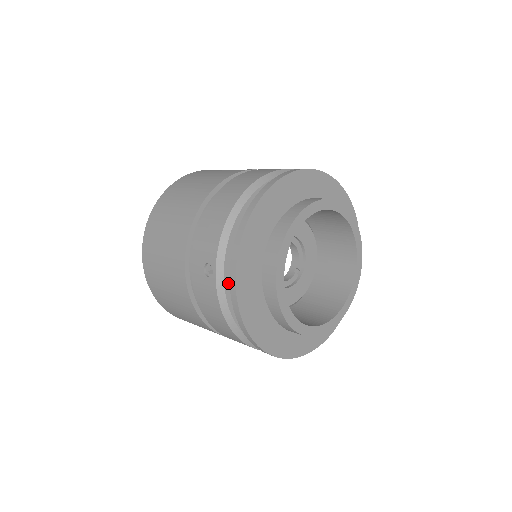
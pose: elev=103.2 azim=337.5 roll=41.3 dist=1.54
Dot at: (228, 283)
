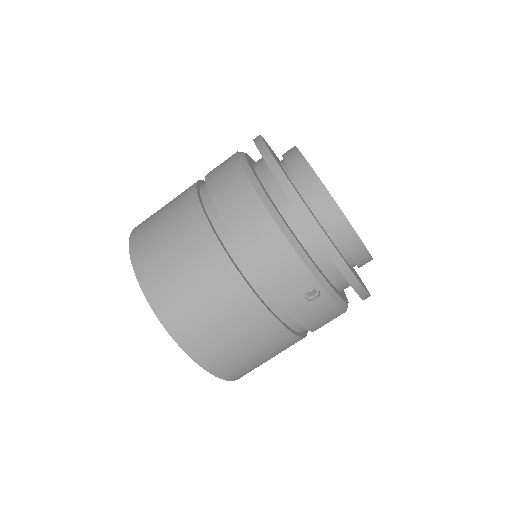
Dot at: (330, 284)
